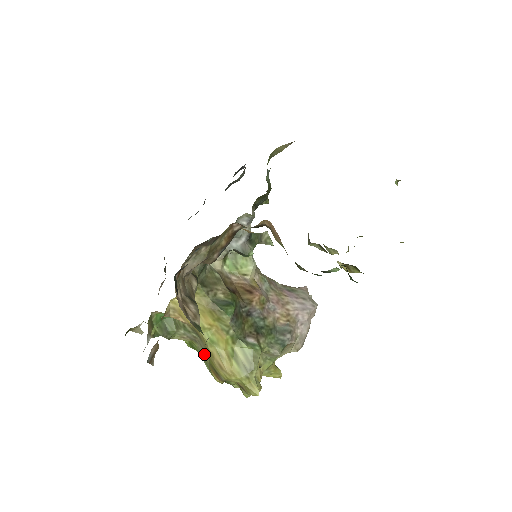
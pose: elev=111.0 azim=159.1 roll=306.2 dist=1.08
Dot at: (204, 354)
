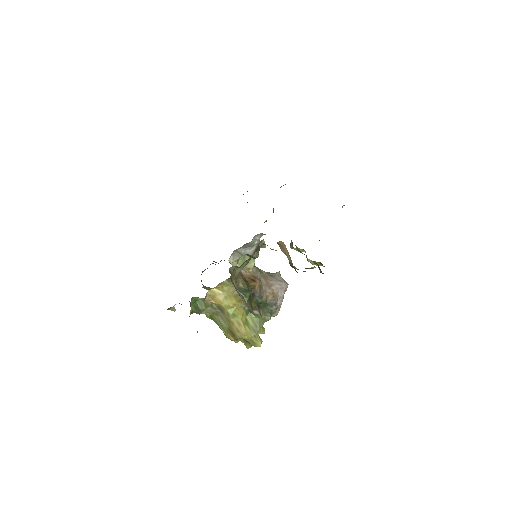
Dot at: (223, 323)
